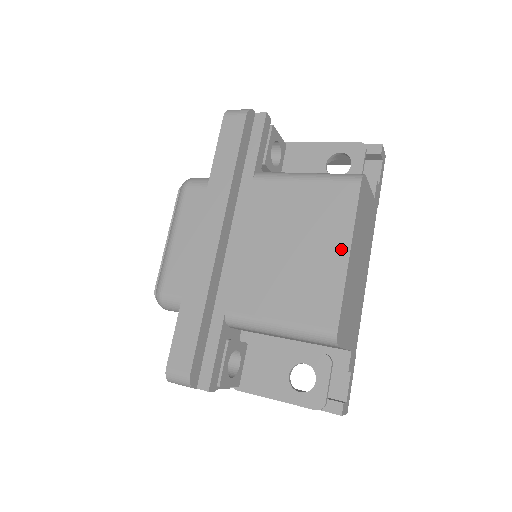
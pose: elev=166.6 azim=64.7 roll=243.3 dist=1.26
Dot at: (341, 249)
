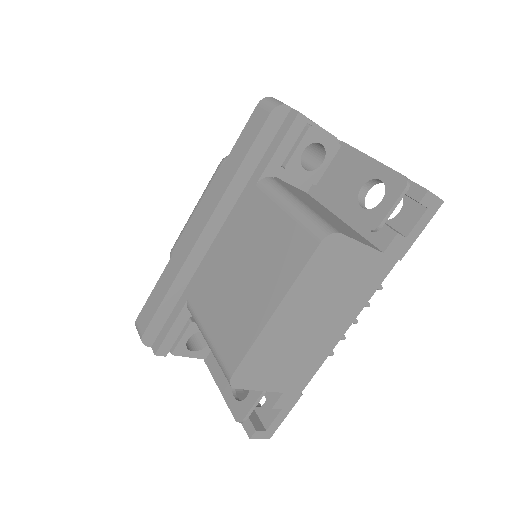
Dot at: (271, 302)
